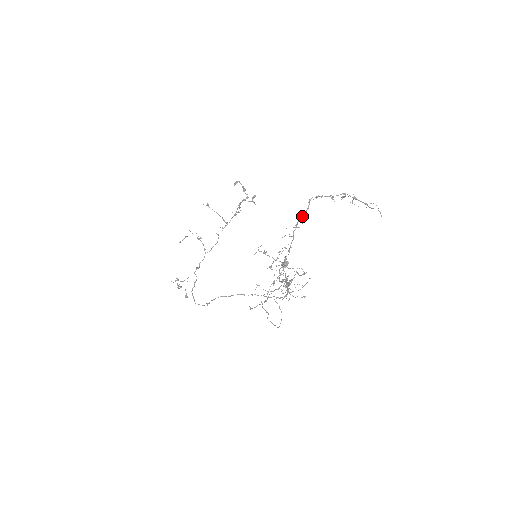
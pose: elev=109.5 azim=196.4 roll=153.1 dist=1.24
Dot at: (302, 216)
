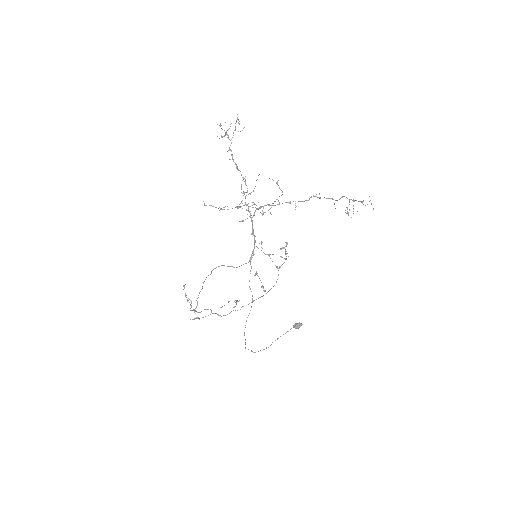
Dot at: (298, 201)
